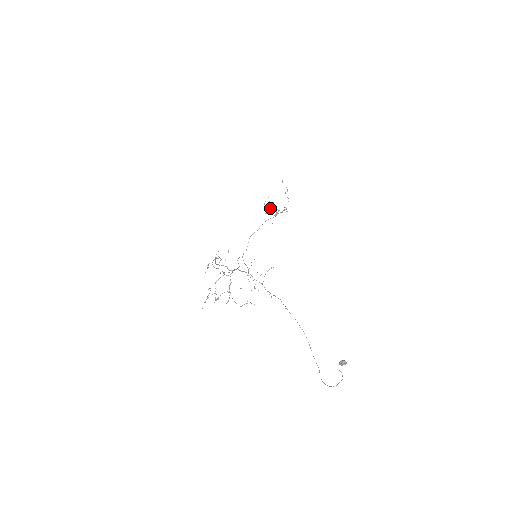
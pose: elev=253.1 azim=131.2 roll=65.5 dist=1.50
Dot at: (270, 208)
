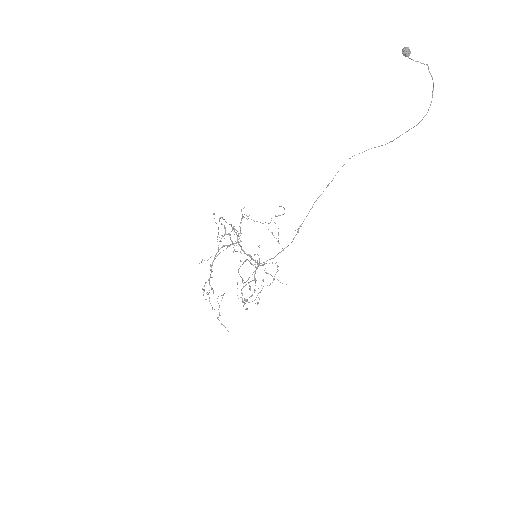
Dot at: (247, 299)
